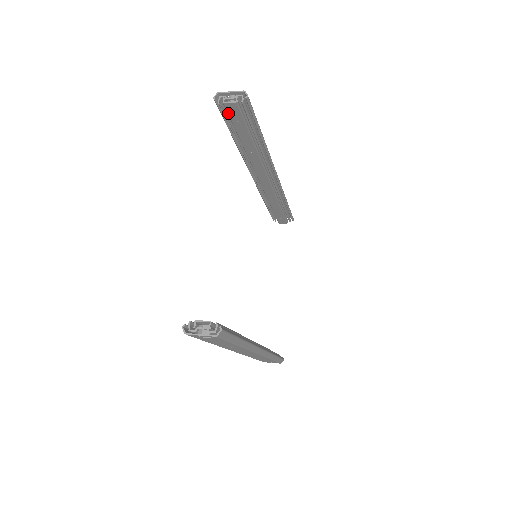
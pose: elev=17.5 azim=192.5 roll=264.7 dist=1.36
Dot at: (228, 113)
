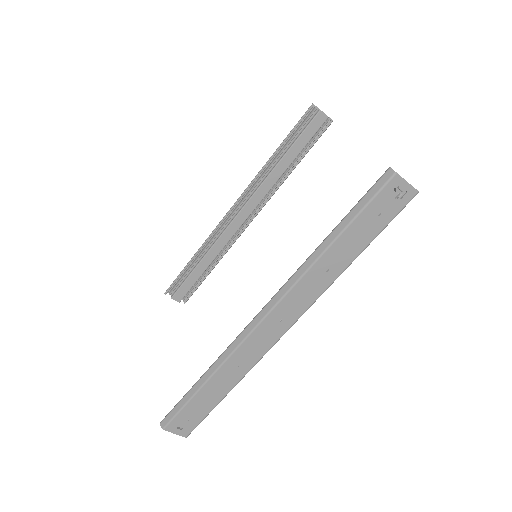
Dot at: (311, 122)
